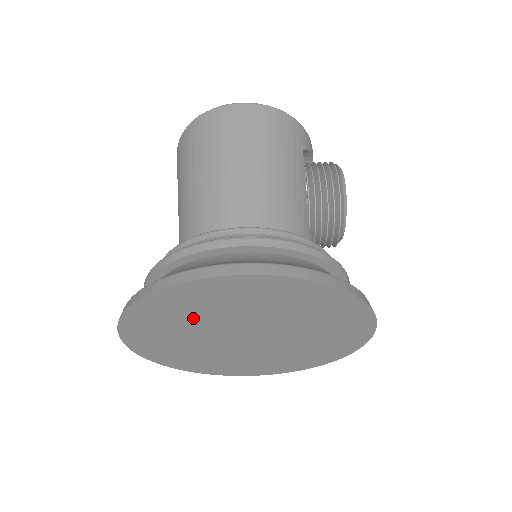
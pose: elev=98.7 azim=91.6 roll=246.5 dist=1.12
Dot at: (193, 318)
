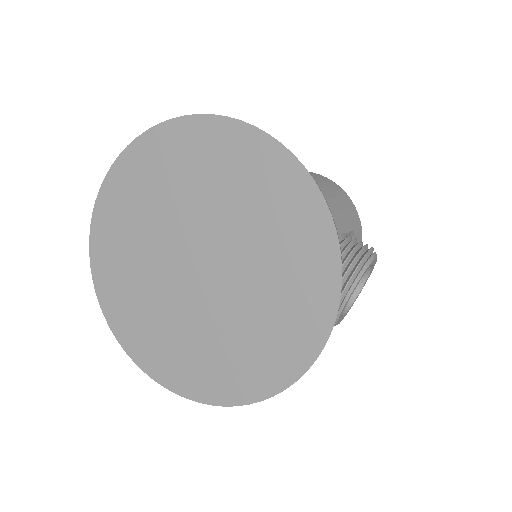
Dot at: (174, 189)
